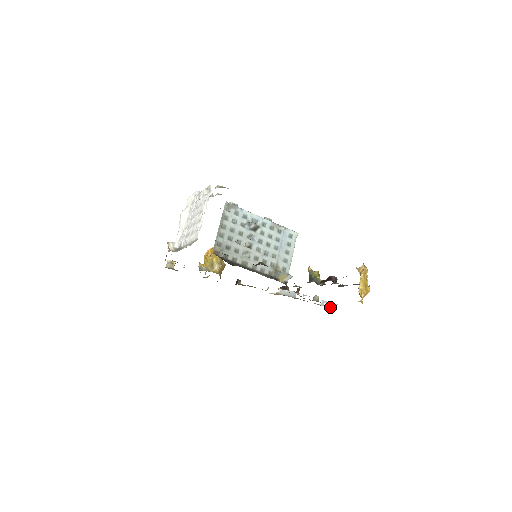
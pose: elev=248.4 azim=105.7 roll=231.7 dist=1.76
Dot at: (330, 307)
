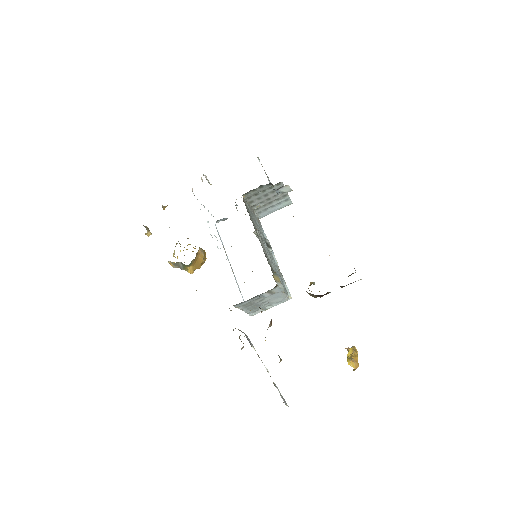
Dot at: (281, 397)
